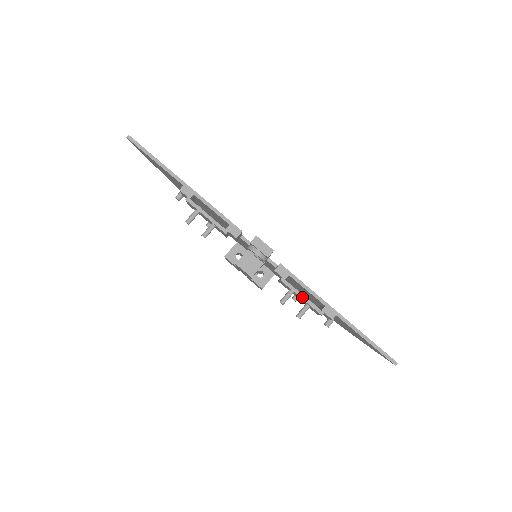
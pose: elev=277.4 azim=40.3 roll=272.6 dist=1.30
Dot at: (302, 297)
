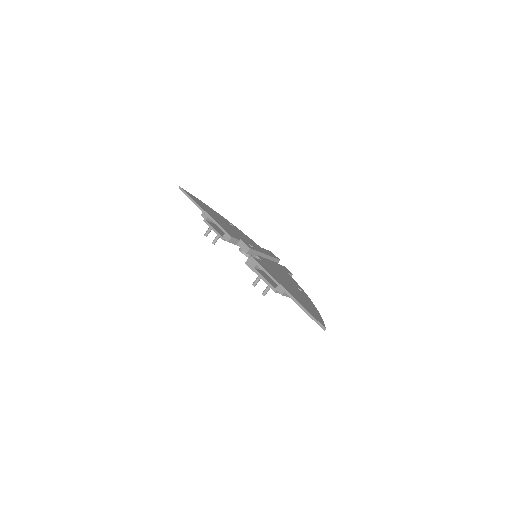
Dot at: (263, 279)
